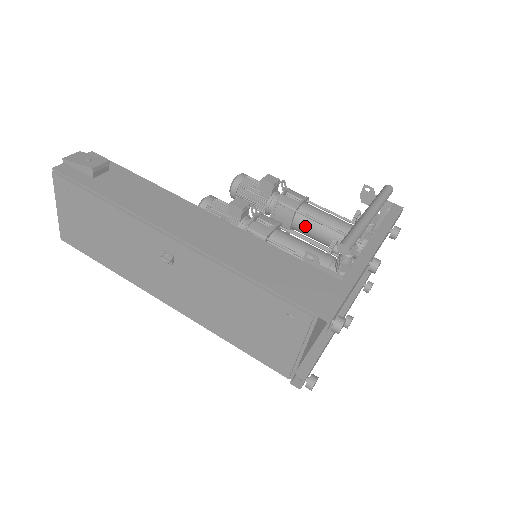
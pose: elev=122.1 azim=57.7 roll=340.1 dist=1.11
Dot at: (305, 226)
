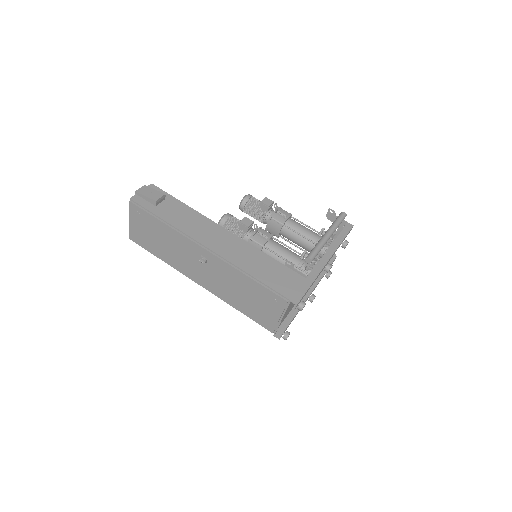
Dot at: (289, 235)
